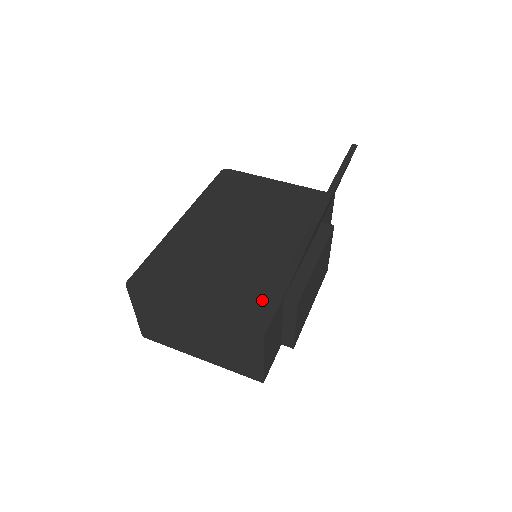
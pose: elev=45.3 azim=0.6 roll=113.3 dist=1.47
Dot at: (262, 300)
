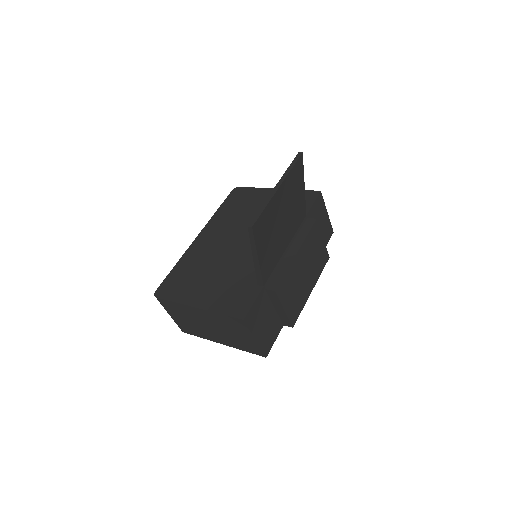
Dot at: (247, 291)
